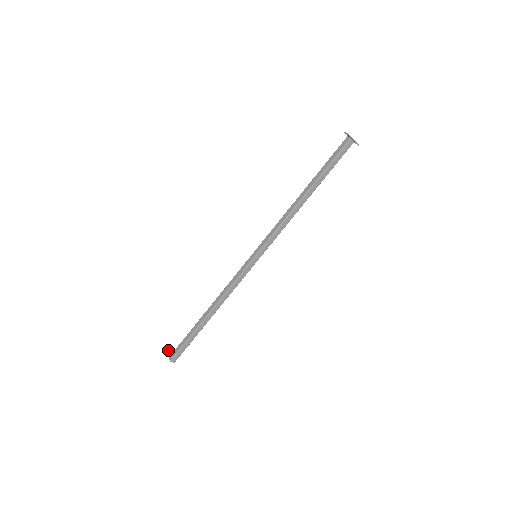
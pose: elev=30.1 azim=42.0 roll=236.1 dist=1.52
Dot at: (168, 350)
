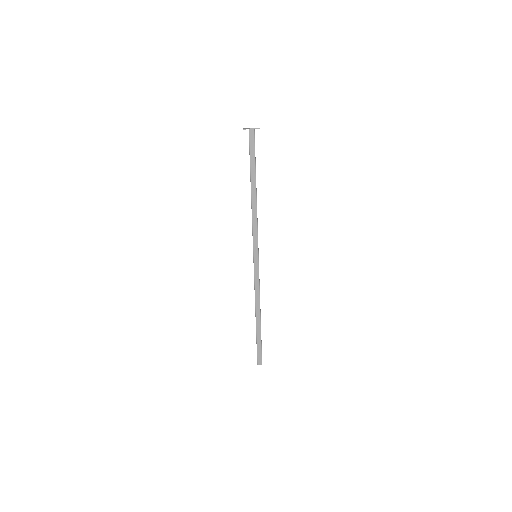
Dot at: occluded
